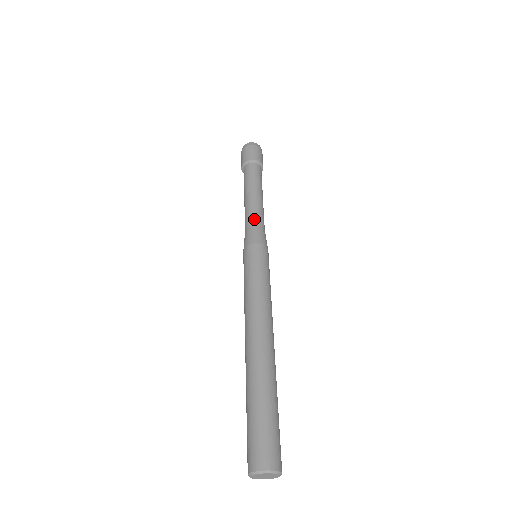
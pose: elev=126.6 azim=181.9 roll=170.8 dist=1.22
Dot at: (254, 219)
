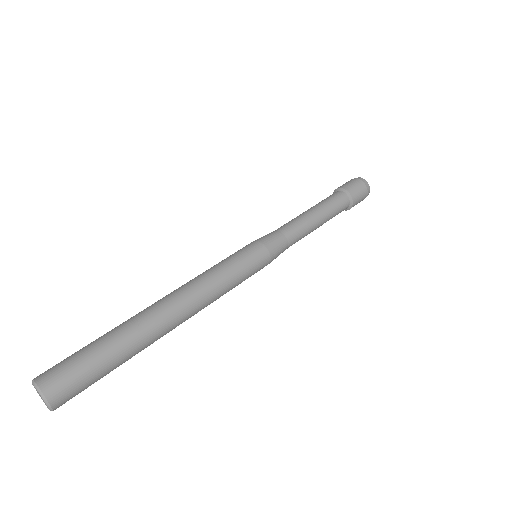
Dot at: (289, 230)
